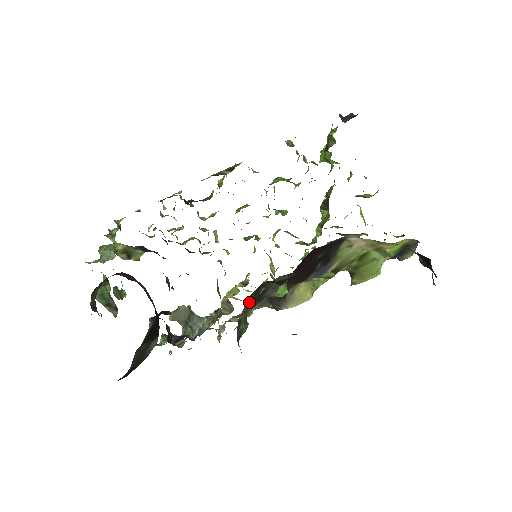
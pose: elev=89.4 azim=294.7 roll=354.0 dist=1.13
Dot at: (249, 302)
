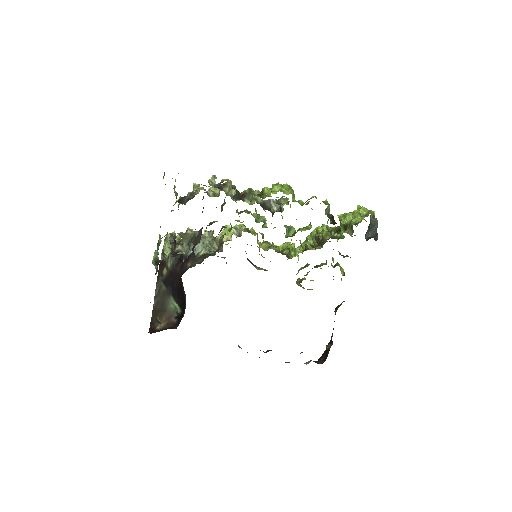
Dot at: occluded
